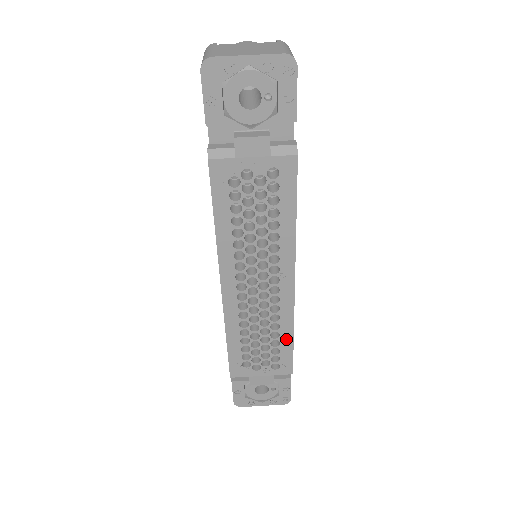
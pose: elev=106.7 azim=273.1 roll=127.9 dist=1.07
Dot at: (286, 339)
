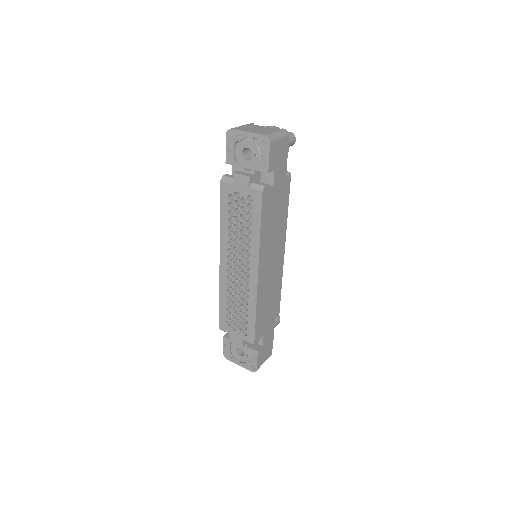
Dot at: (252, 314)
